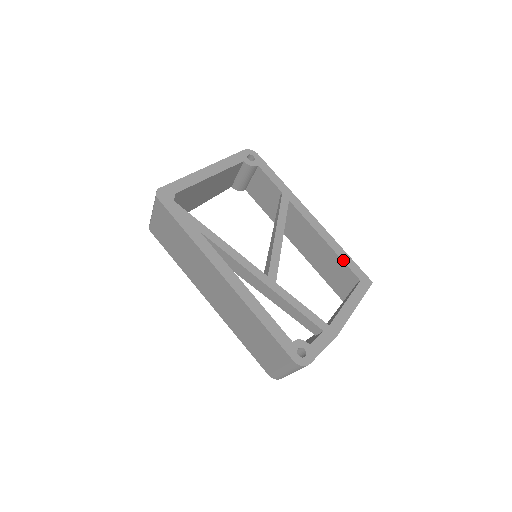
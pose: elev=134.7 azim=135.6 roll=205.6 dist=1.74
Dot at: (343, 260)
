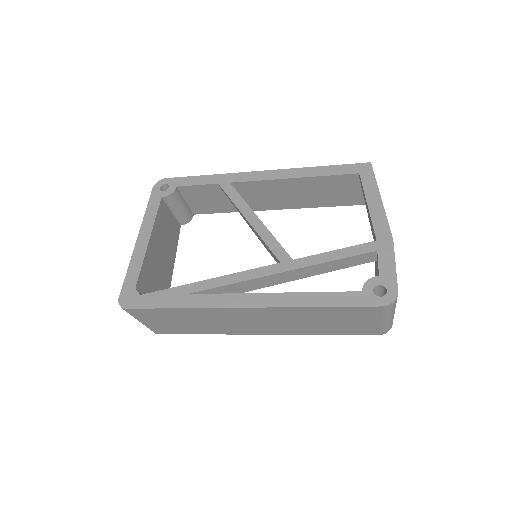
Dot at: (326, 175)
